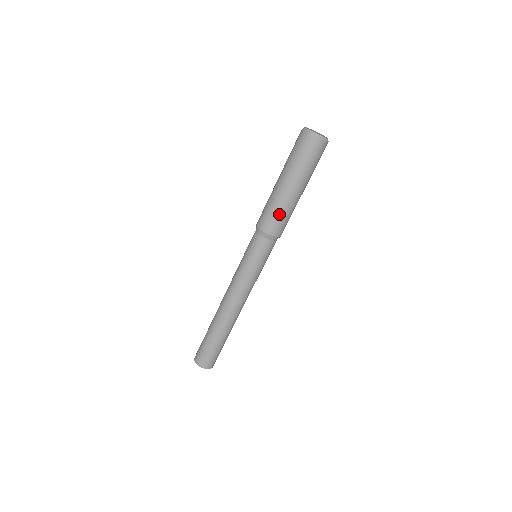
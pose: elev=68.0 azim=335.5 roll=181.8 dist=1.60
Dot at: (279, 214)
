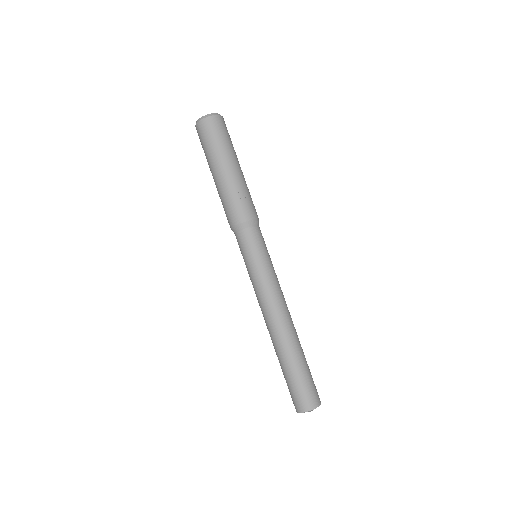
Dot at: (243, 196)
